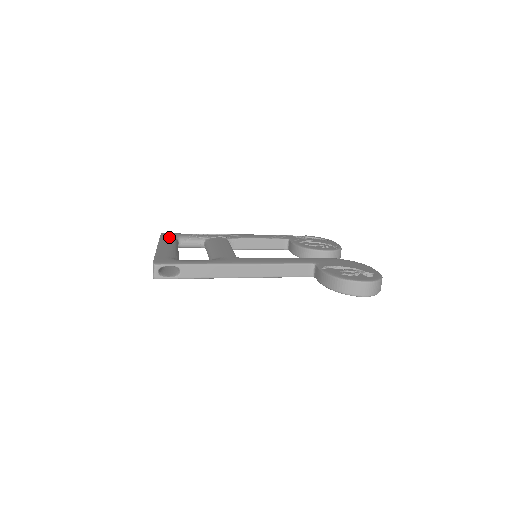
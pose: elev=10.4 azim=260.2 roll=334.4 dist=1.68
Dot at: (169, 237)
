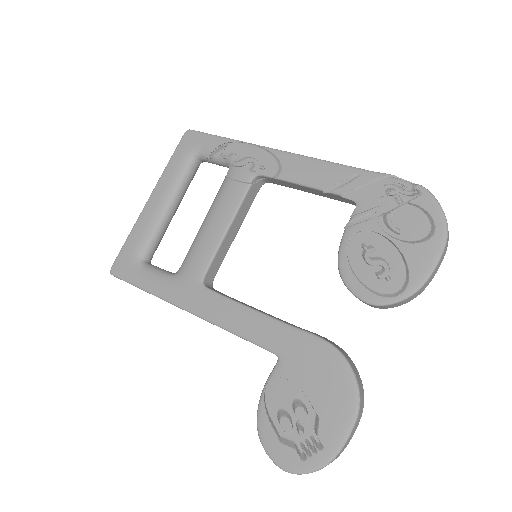
Dot at: (181, 158)
